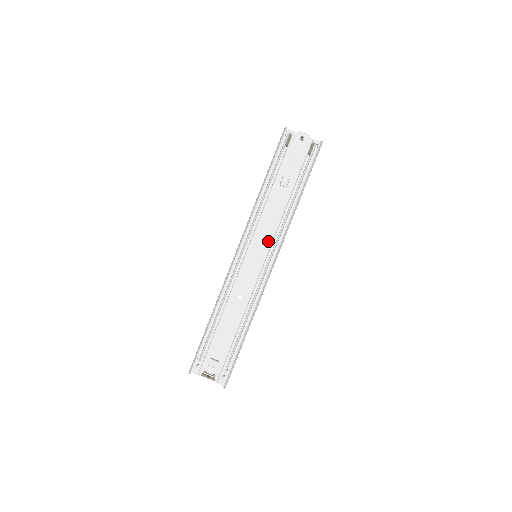
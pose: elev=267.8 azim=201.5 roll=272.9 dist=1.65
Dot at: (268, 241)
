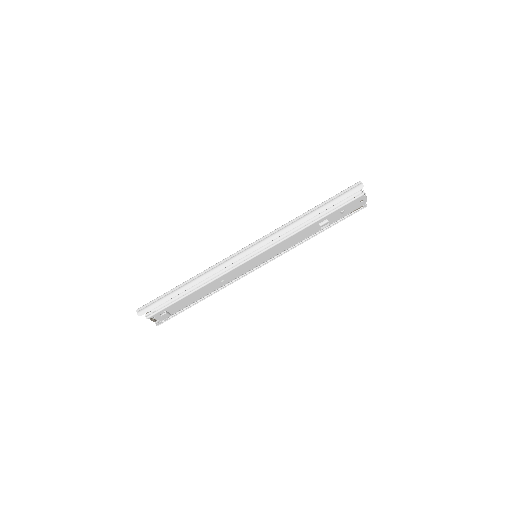
Dot at: (275, 254)
